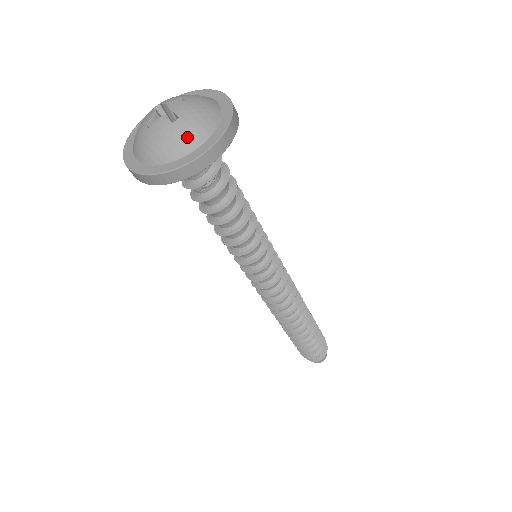
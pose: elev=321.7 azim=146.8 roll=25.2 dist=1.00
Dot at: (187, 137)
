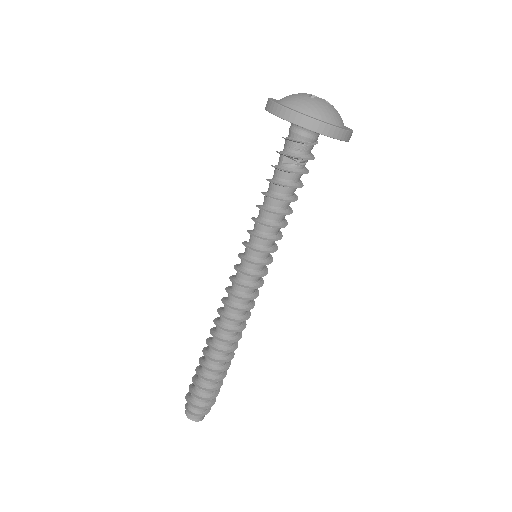
Dot at: (338, 117)
